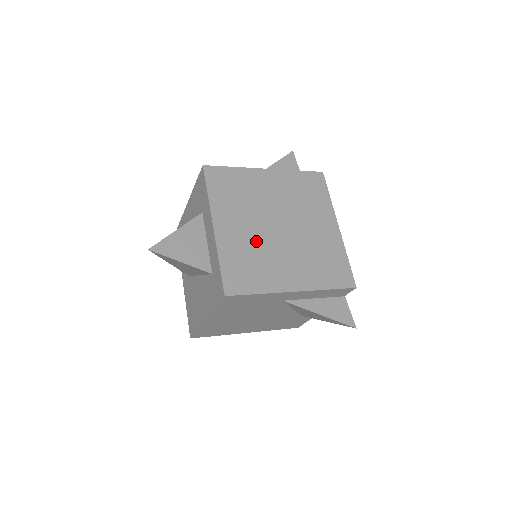
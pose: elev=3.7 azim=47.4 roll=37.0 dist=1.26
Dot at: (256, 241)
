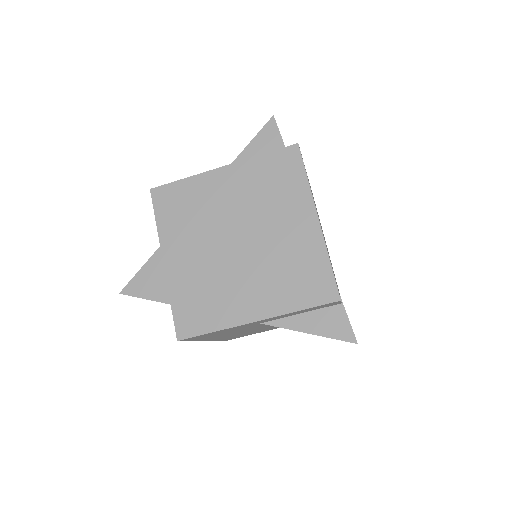
Dot at: (210, 267)
